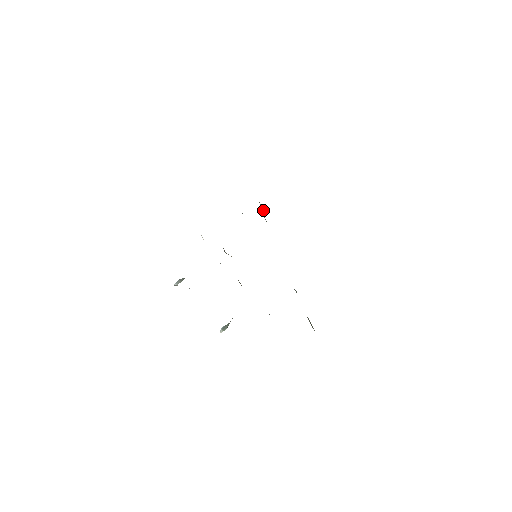
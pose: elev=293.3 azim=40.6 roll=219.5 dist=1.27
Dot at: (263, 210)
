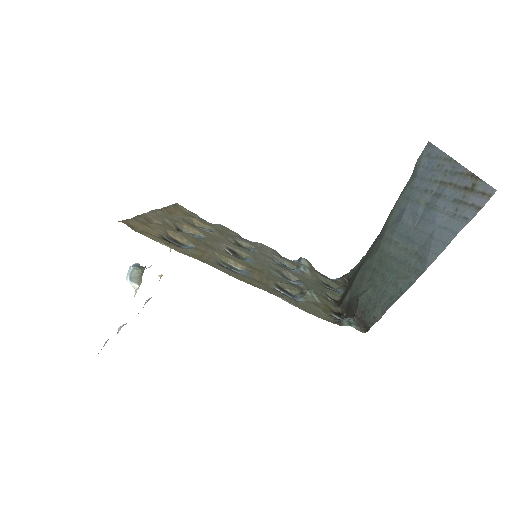
Dot at: (331, 315)
